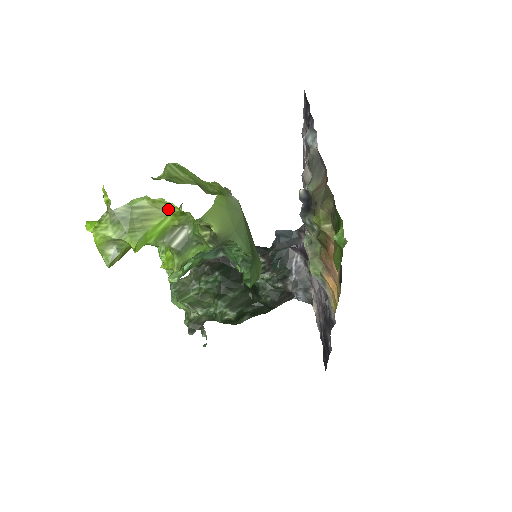
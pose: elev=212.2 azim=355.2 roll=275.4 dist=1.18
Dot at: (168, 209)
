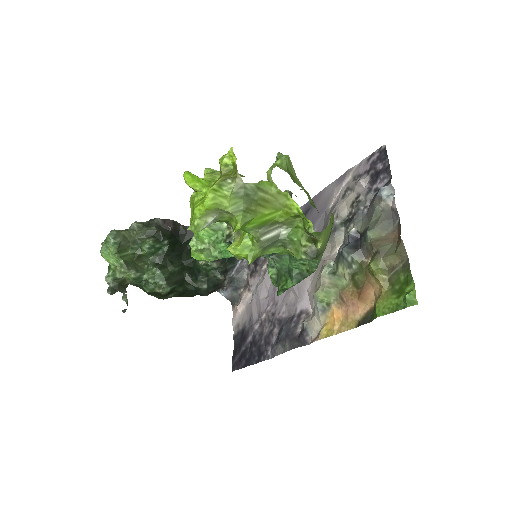
Dot at: (285, 205)
